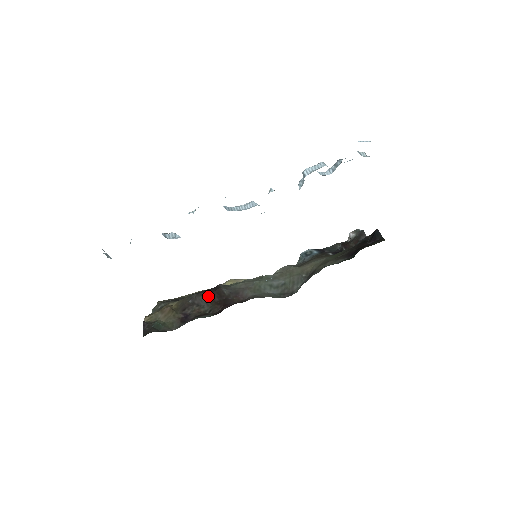
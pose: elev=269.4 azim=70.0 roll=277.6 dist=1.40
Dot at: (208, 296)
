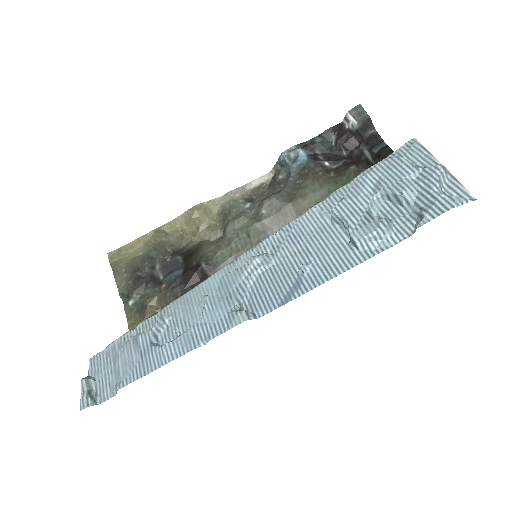
Dot at: occluded
